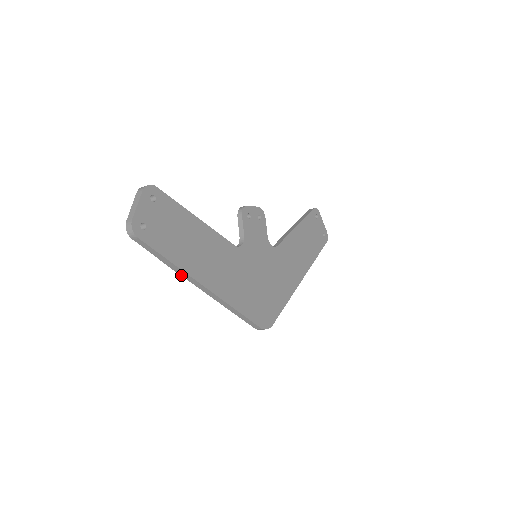
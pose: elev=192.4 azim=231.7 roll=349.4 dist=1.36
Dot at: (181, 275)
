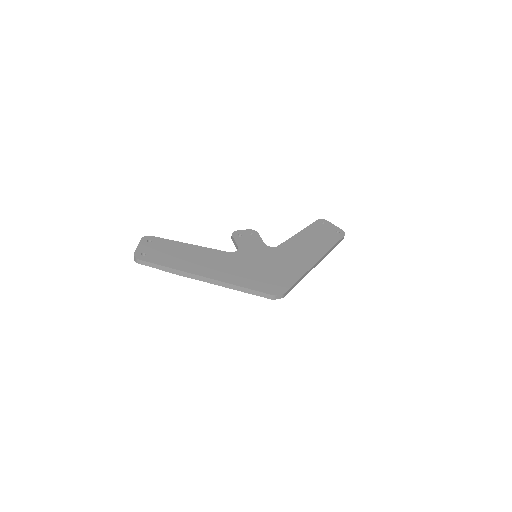
Dot at: (184, 276)
